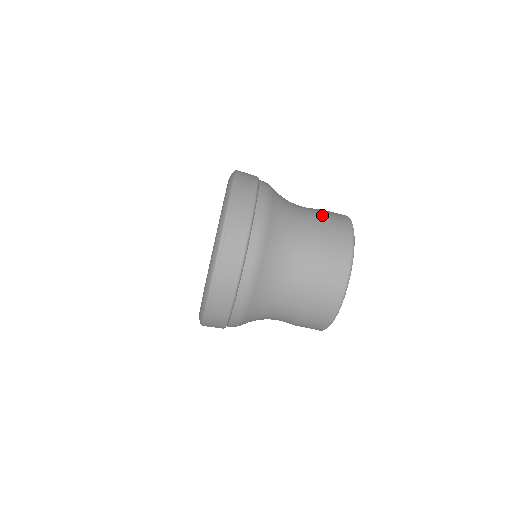
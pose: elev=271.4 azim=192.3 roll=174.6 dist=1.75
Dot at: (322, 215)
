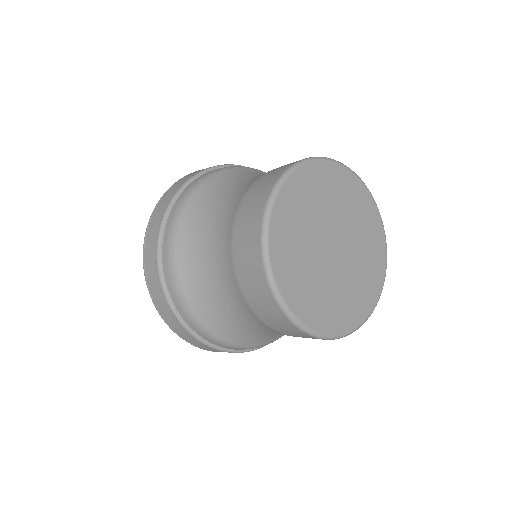
Dot at: (234, 223)
